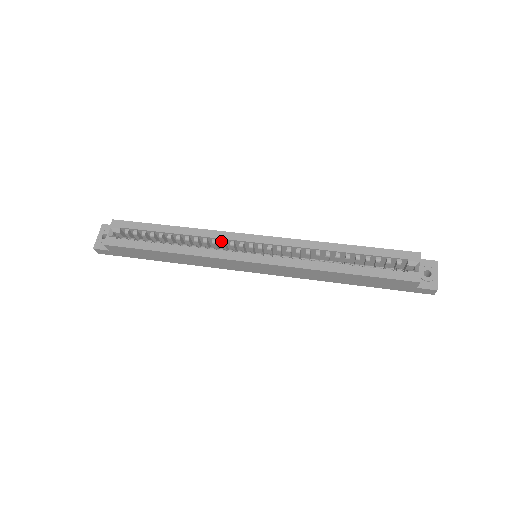
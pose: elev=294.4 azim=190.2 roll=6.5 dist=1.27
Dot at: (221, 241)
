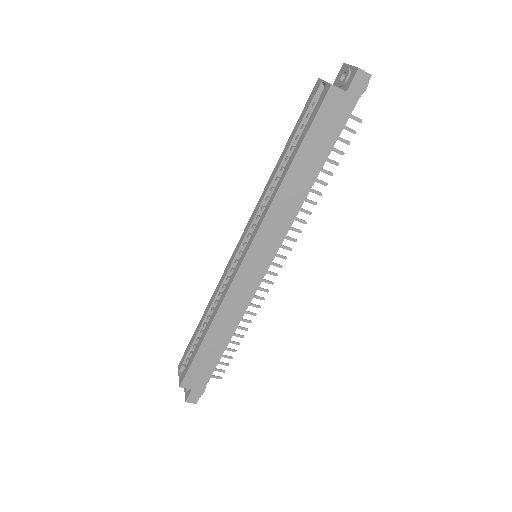
Dot at: (226, 280)
